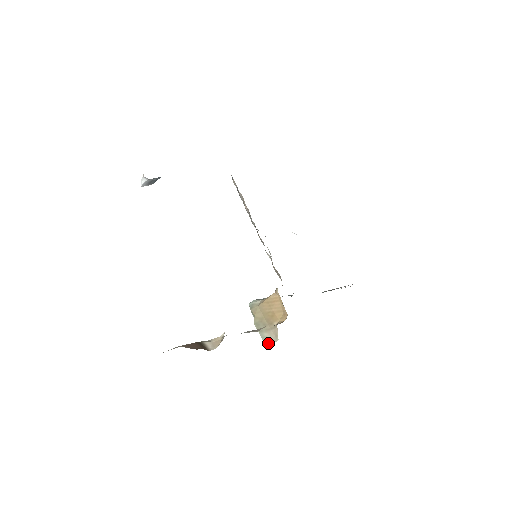
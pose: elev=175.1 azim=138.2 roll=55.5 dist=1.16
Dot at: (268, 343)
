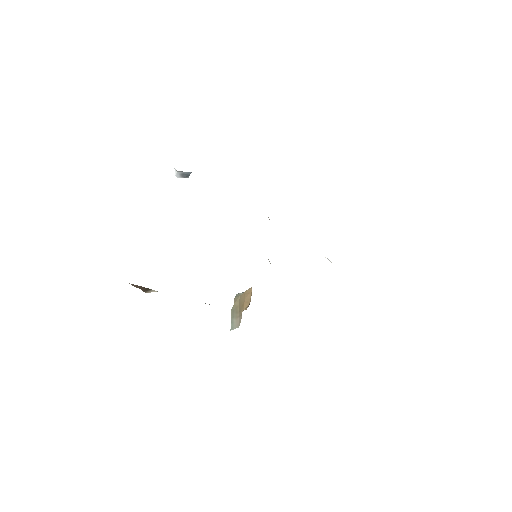
Dot at: (233, 328)
